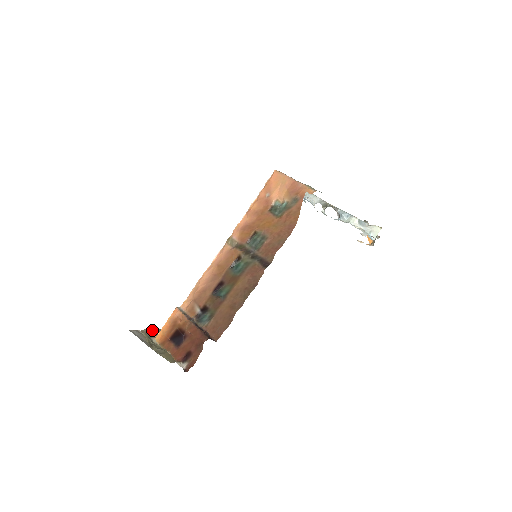
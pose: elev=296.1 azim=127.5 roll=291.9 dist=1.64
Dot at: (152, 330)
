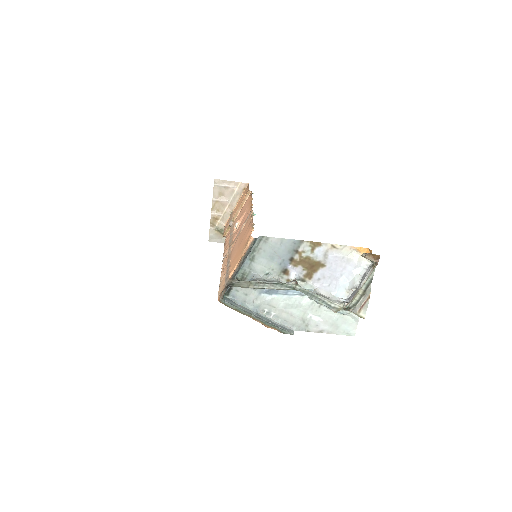
Dot at: (213, 205)
